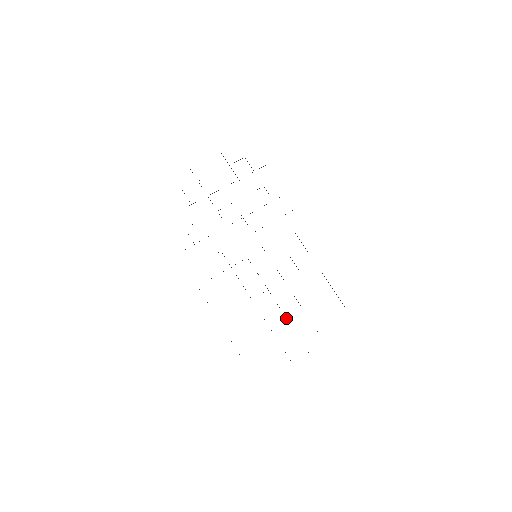
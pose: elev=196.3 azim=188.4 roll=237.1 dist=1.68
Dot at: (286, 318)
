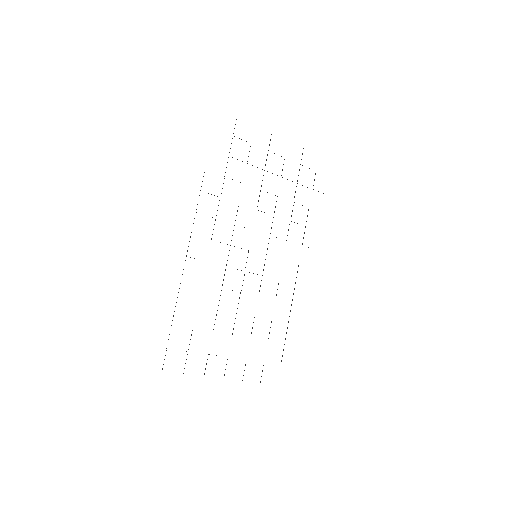
Dot at: (233, 329)
